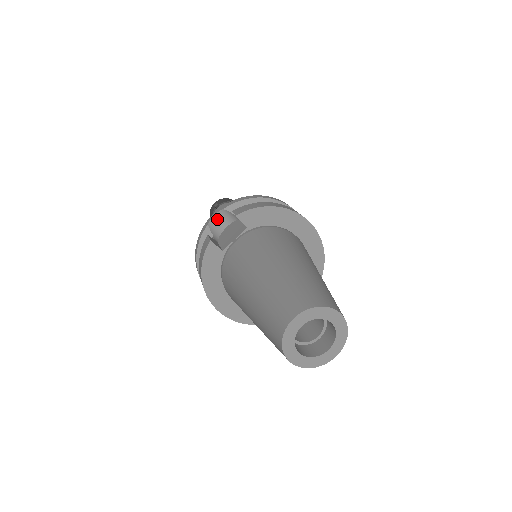
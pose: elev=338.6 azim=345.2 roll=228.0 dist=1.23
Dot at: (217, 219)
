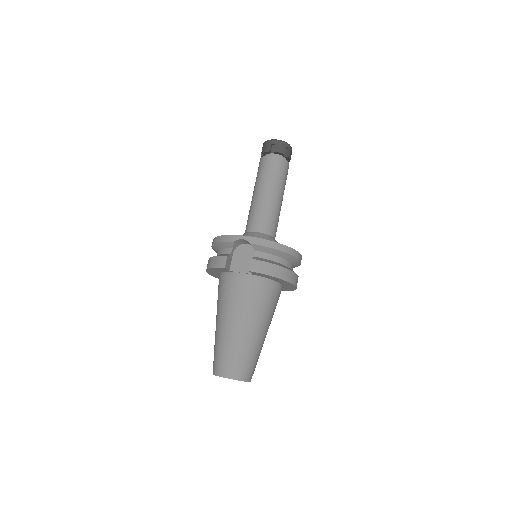
Dot at: (243, 240)
